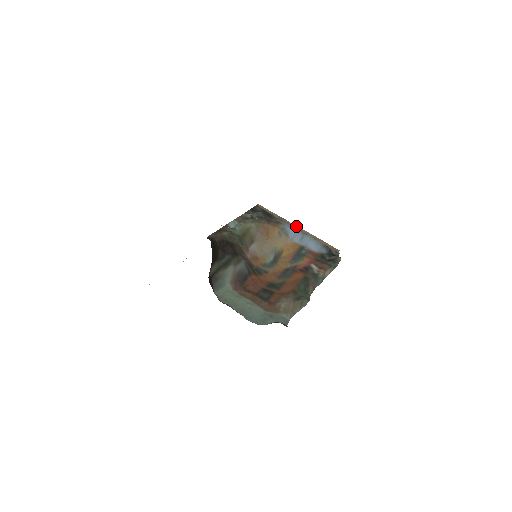
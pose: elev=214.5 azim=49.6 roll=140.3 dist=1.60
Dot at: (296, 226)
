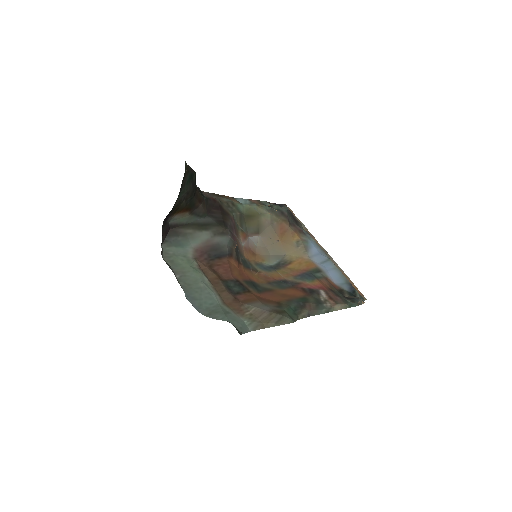
Dot at: (324, 249)
